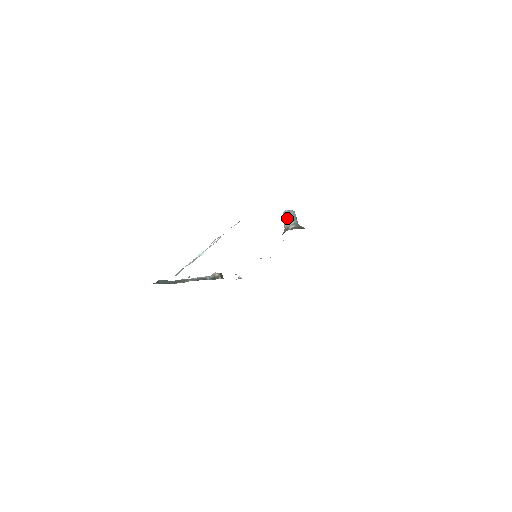
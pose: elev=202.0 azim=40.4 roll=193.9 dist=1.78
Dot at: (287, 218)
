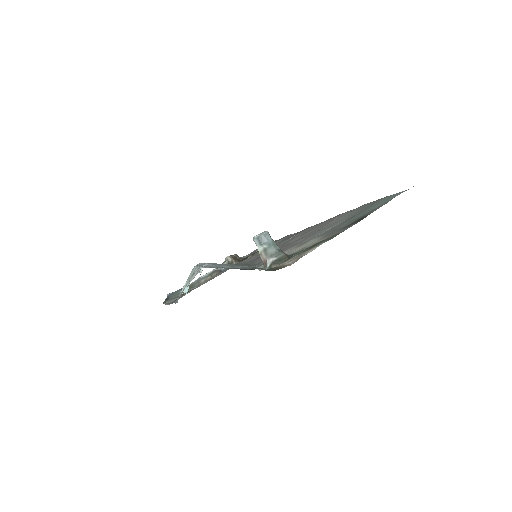
Dot at: (260, 248)
